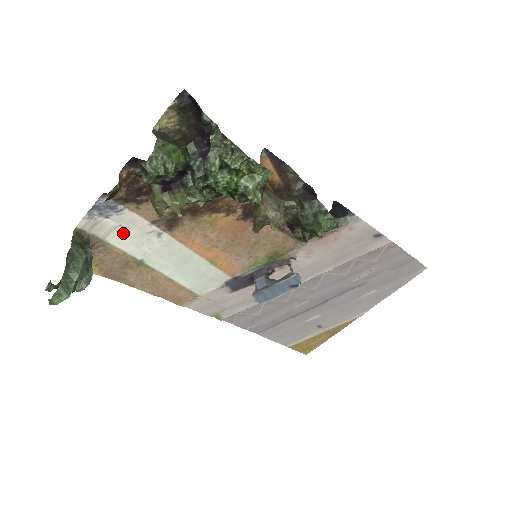
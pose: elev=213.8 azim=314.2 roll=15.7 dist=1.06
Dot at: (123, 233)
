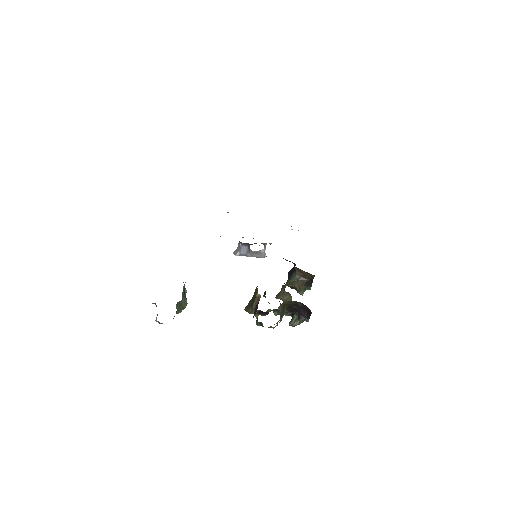
Dot at: occluded
